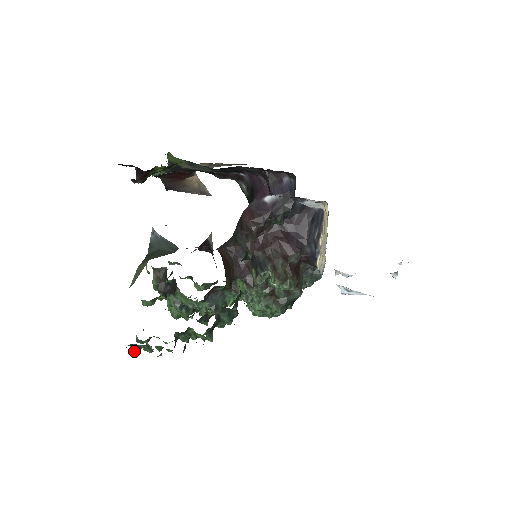
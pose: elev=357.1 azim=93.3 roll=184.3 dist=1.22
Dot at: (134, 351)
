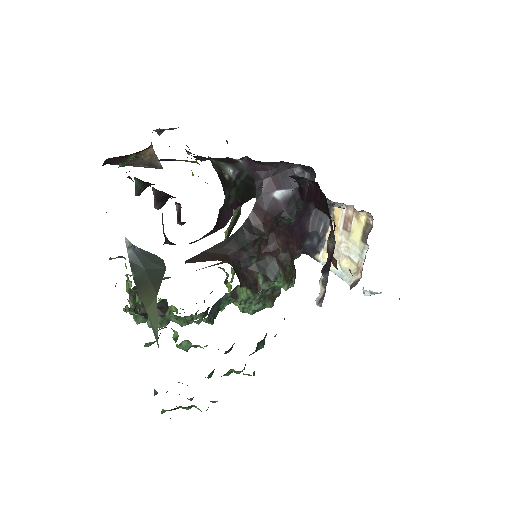
Dot at: (164, 412)
